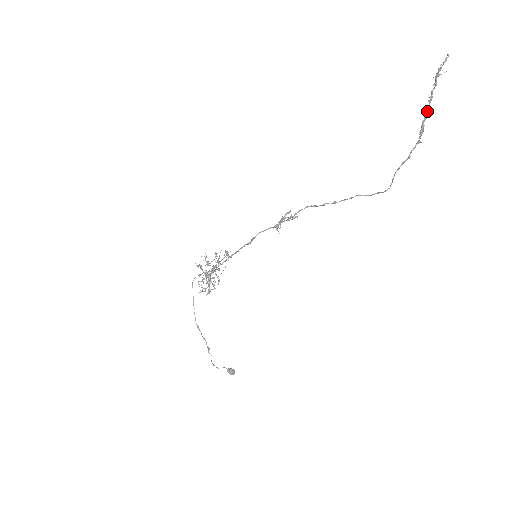
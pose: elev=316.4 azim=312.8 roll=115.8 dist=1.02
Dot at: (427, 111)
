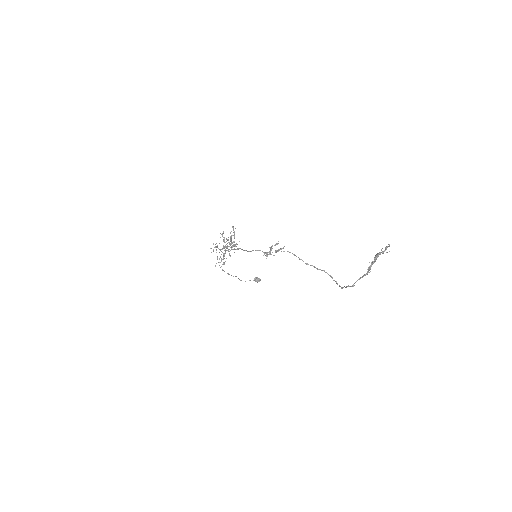
Dot at: (374, 261)
